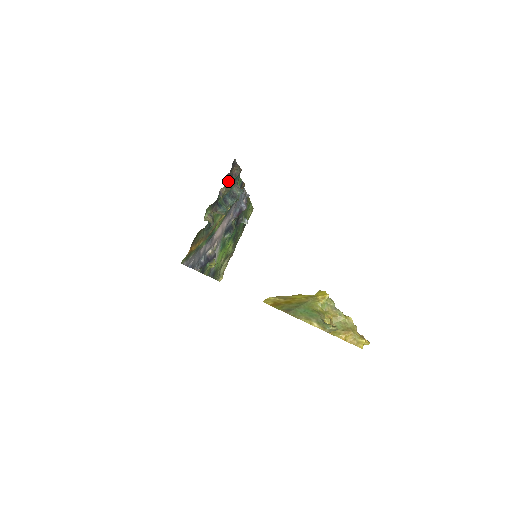
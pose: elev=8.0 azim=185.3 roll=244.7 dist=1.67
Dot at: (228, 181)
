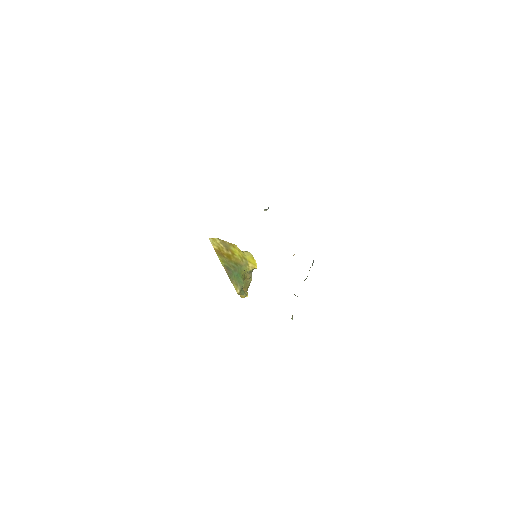
Dot at: occluded
